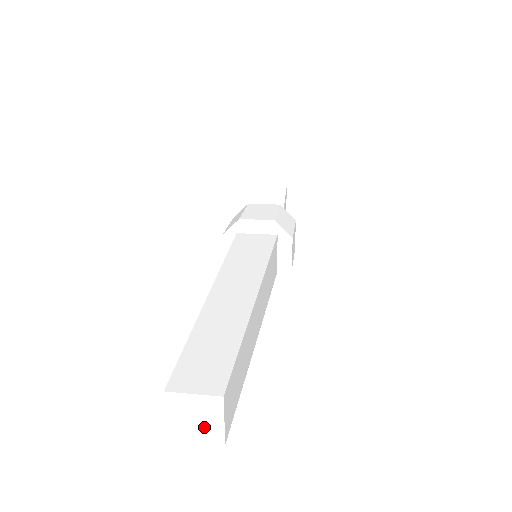
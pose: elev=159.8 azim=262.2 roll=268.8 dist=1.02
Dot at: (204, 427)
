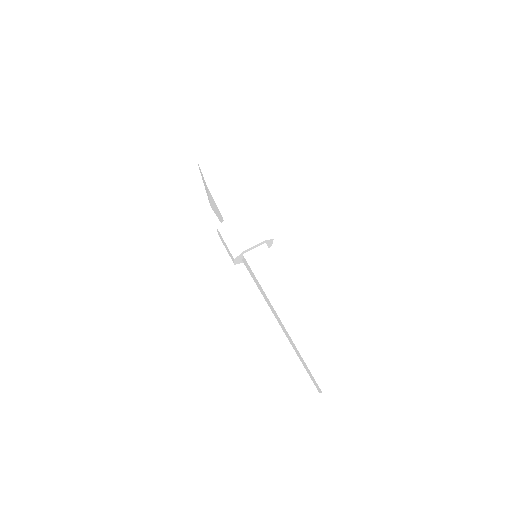
Dot at: occluded
